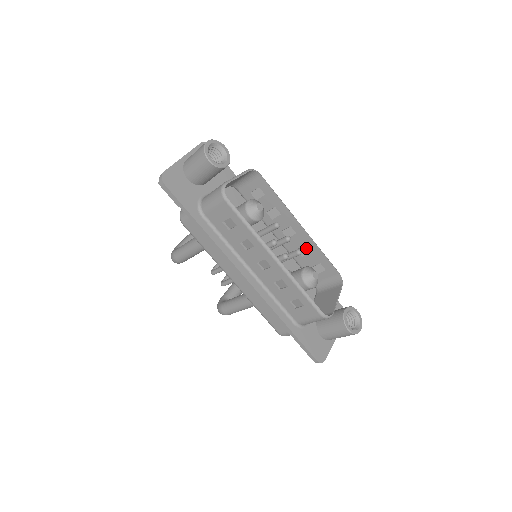
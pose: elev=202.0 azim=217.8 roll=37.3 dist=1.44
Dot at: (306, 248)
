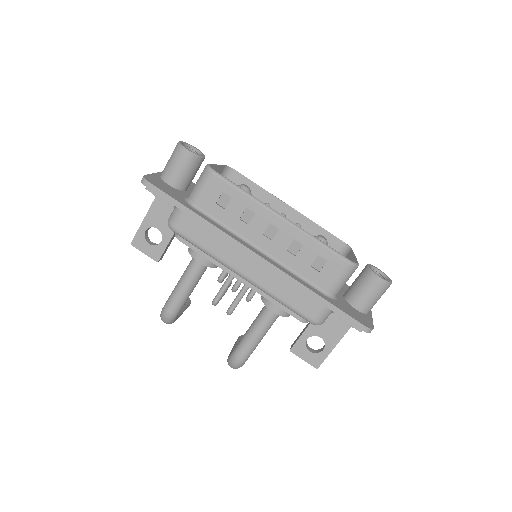
Dot at: occluded
